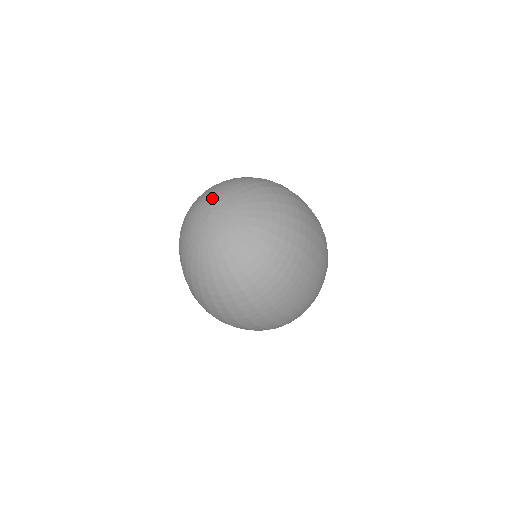
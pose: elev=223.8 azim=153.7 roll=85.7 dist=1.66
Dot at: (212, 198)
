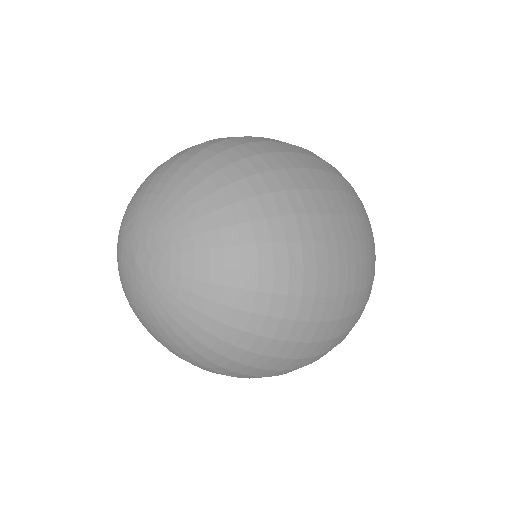
Dot at: (126, 232)
